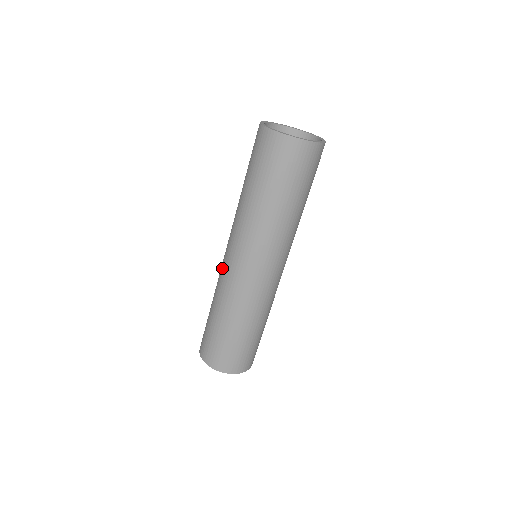
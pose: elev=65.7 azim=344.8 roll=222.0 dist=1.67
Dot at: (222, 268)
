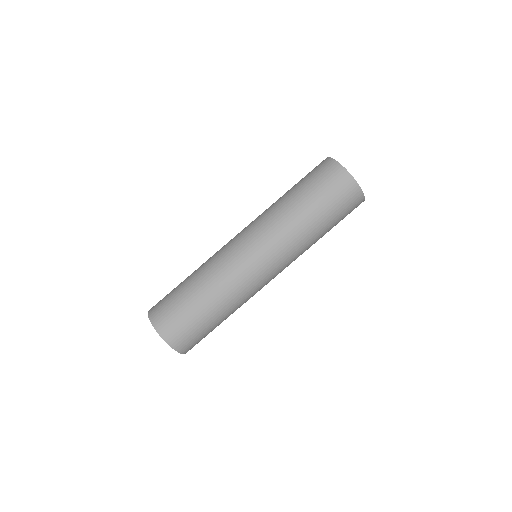
Dot at: occluded
